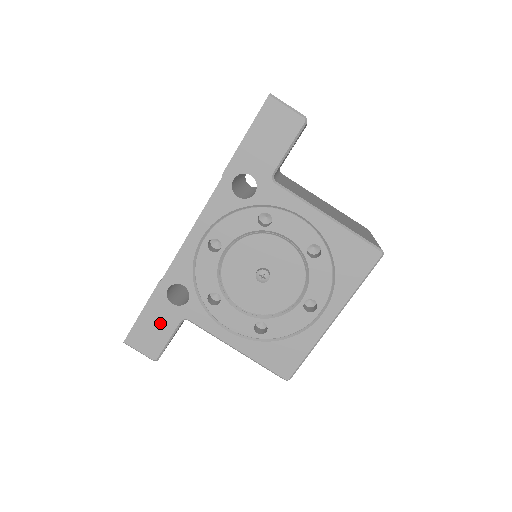
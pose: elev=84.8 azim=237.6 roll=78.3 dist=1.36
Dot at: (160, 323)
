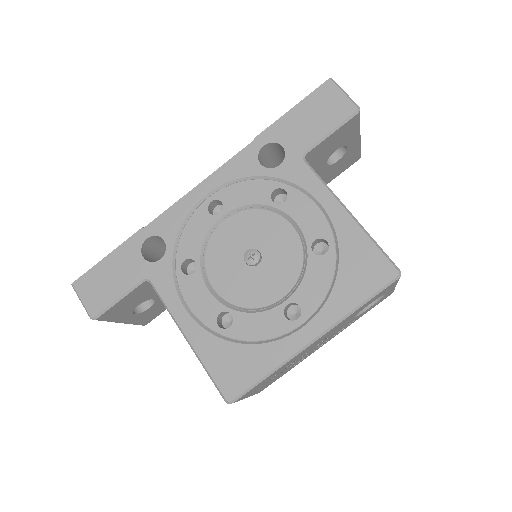
Dot at: (120, 275)
